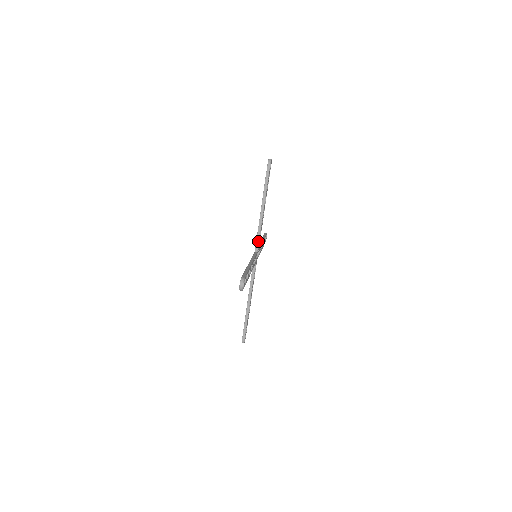
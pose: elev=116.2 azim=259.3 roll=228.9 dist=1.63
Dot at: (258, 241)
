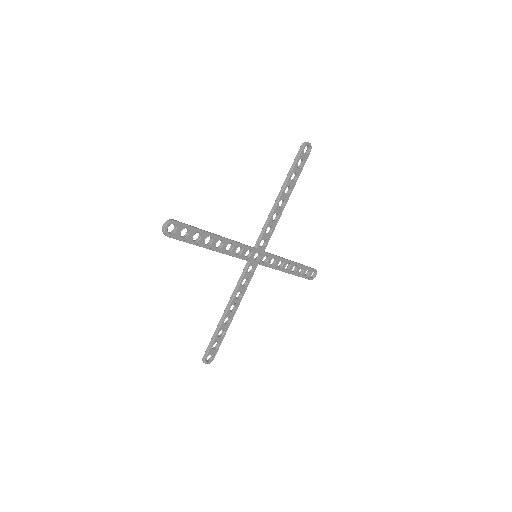
Dot at: (261, 235)
